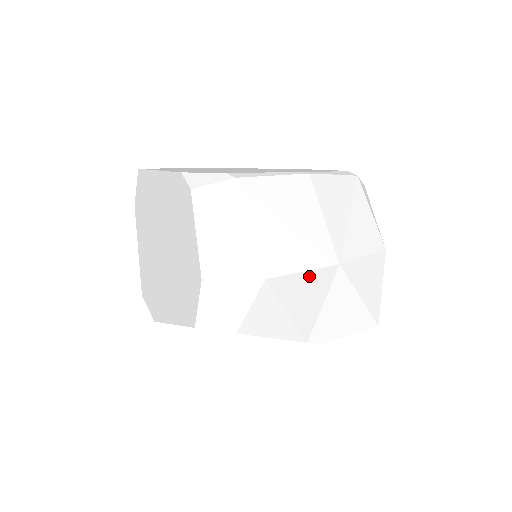
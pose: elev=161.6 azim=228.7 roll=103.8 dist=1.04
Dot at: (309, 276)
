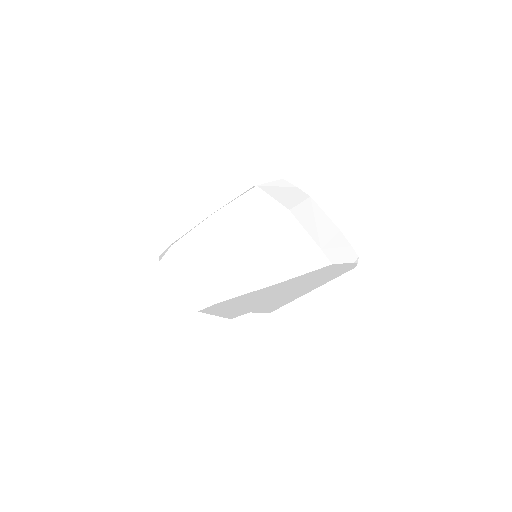
Dot at: (229, 259)
